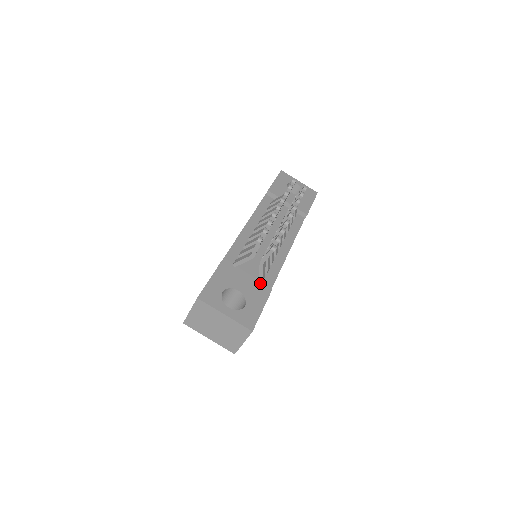
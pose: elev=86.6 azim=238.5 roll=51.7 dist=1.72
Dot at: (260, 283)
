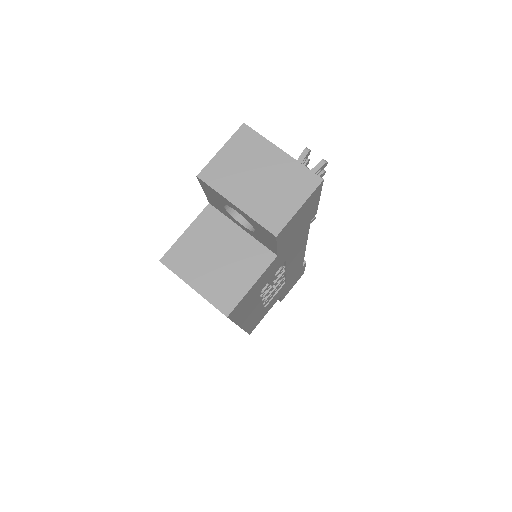
Dot at: occluded
